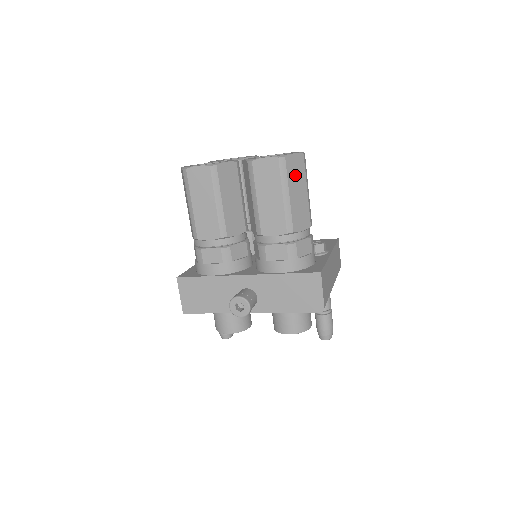
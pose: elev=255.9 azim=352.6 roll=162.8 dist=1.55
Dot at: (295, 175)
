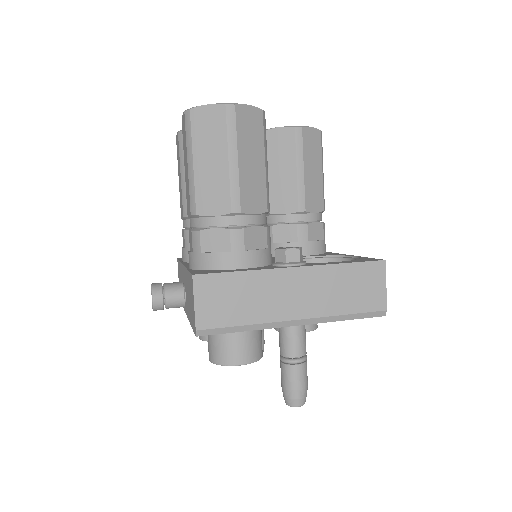
Dot at: (207, 135)
